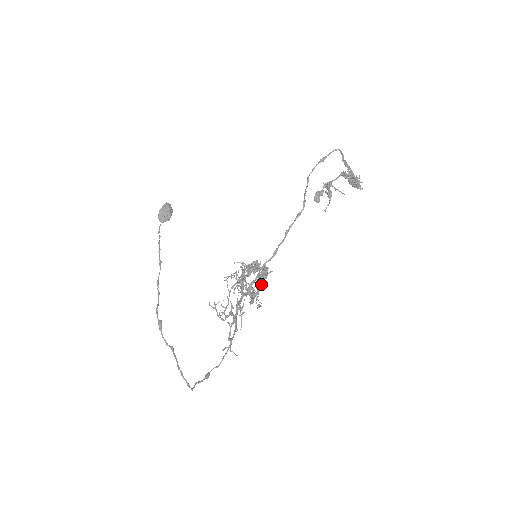
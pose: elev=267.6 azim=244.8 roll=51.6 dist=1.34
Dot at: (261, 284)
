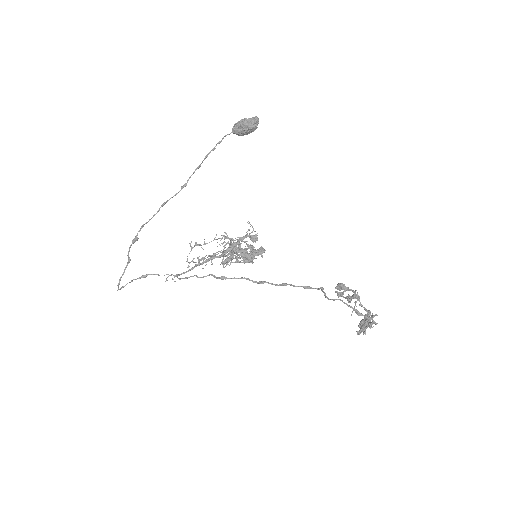
Dot at: (244, 259)
